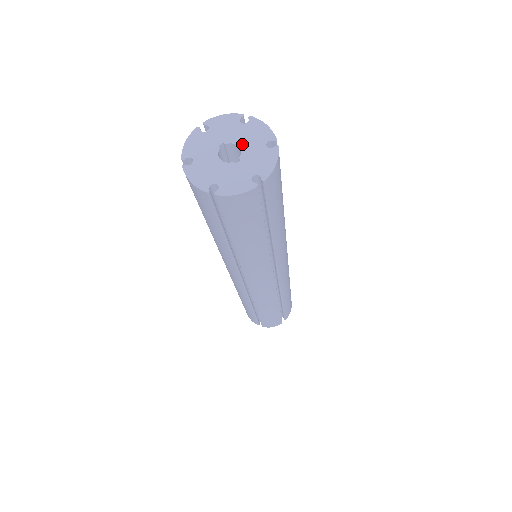
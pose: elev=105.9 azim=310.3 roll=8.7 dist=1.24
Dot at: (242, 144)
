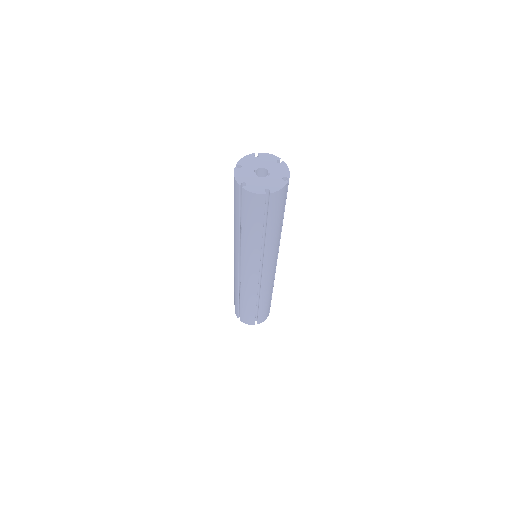
Dot at: (265, 166)
